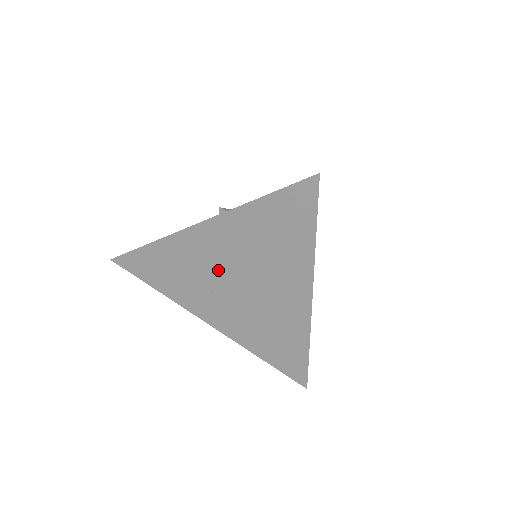
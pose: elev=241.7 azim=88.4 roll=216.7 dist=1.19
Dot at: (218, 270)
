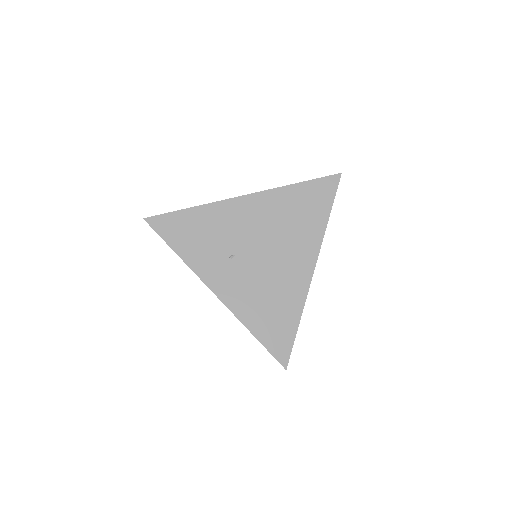
Dot at: (245, 237)
